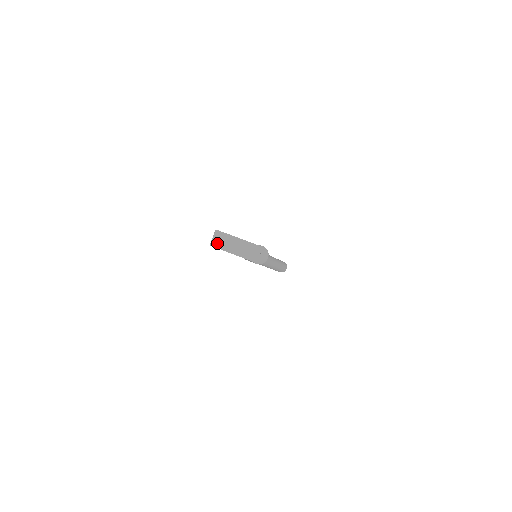
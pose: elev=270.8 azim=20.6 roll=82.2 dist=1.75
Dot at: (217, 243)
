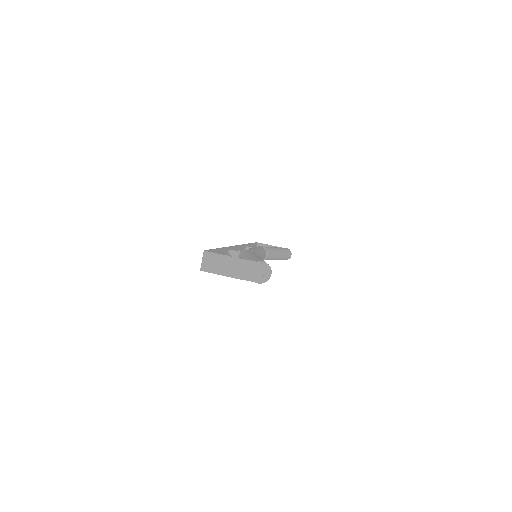
Dot at: (208, 267)
